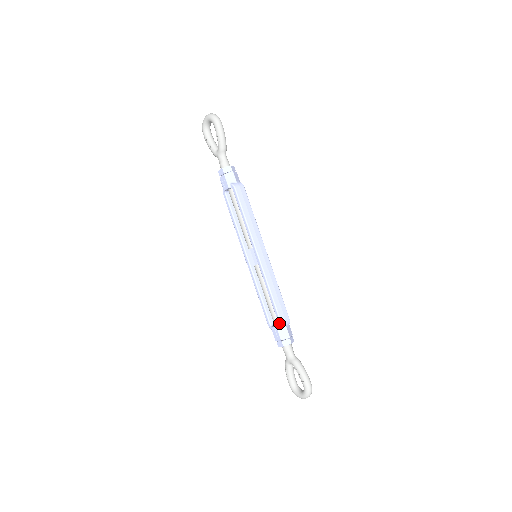
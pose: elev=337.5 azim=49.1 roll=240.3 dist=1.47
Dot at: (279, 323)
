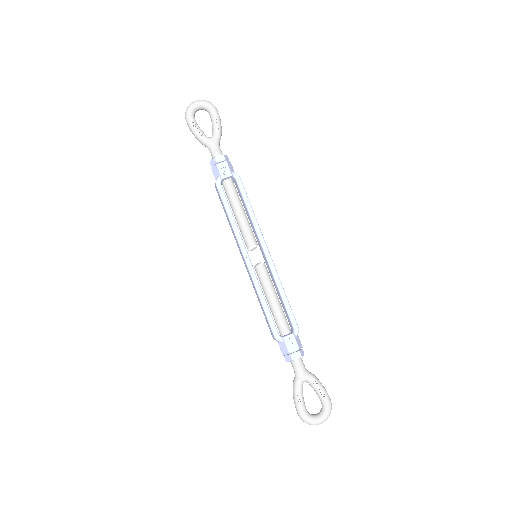
Dot at: (296, 328)
